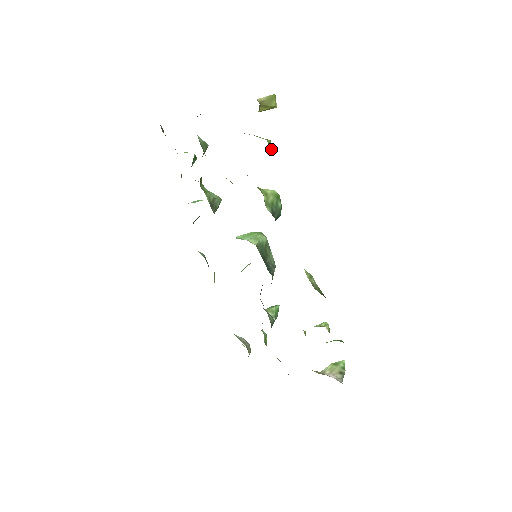
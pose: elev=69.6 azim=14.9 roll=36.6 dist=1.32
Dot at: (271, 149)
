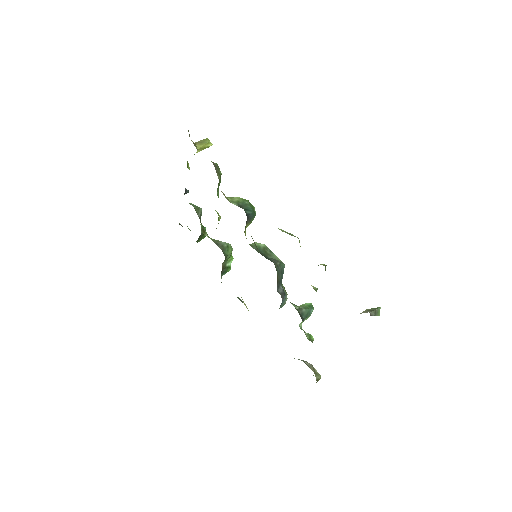
Dot at: (213, 163)
